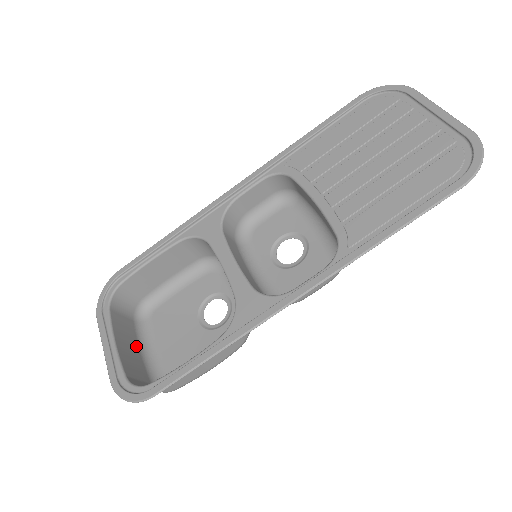
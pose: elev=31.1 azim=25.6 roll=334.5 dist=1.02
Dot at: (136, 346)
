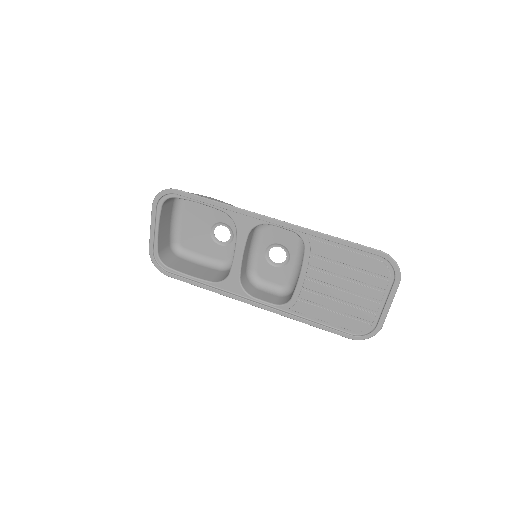
Dot at: (169, 220)
